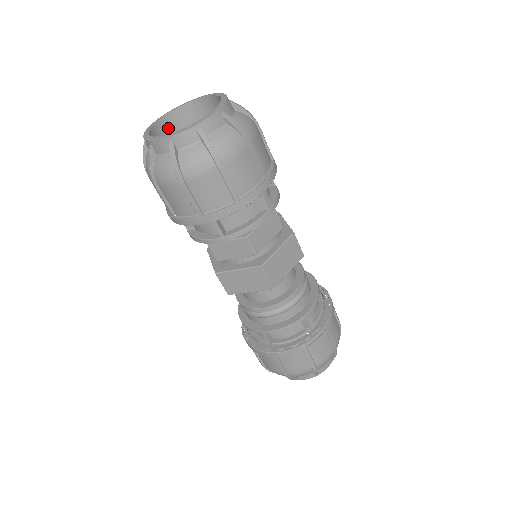
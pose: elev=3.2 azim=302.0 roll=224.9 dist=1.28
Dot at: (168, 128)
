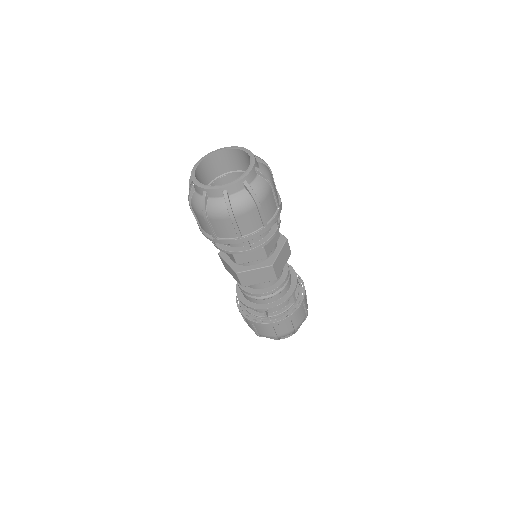
Dot at: (201, 172)
